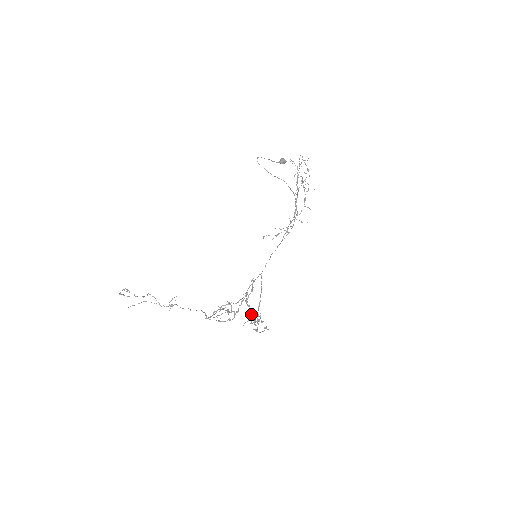
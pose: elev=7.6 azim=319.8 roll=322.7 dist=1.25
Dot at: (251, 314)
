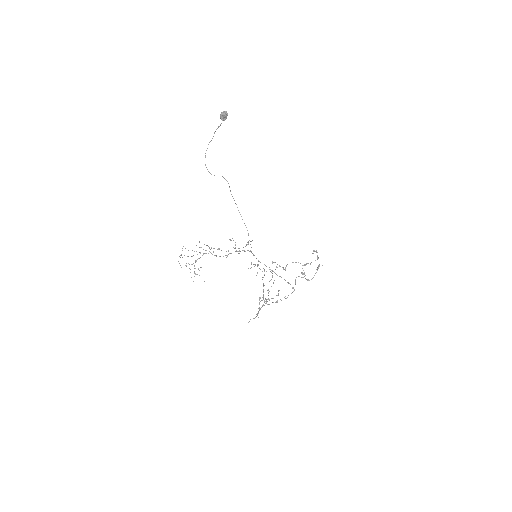
Dot at: occluded
